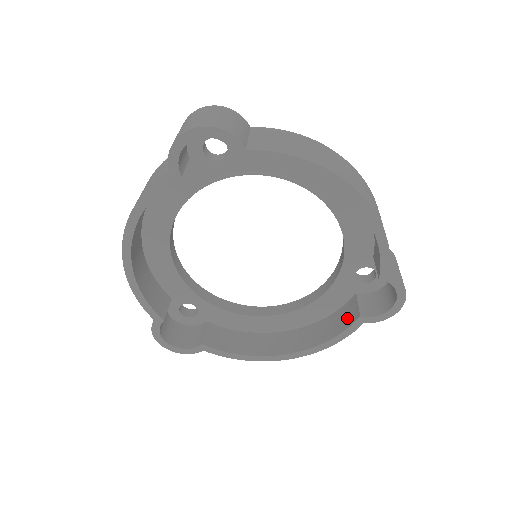
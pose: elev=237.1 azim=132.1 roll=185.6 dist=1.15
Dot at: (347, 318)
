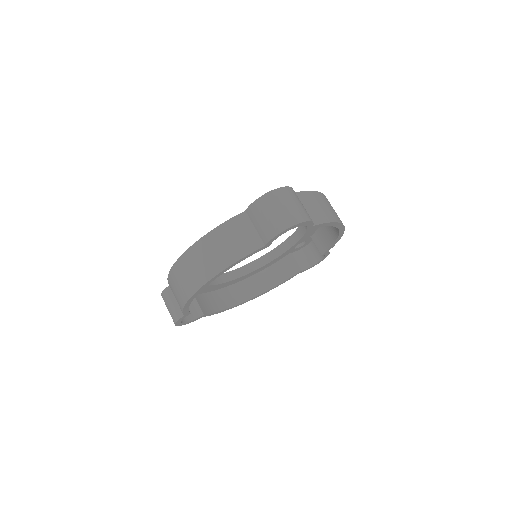
Dot at: (287, 271)
